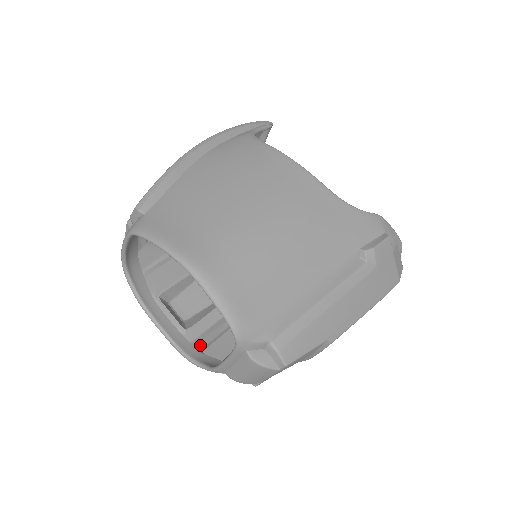
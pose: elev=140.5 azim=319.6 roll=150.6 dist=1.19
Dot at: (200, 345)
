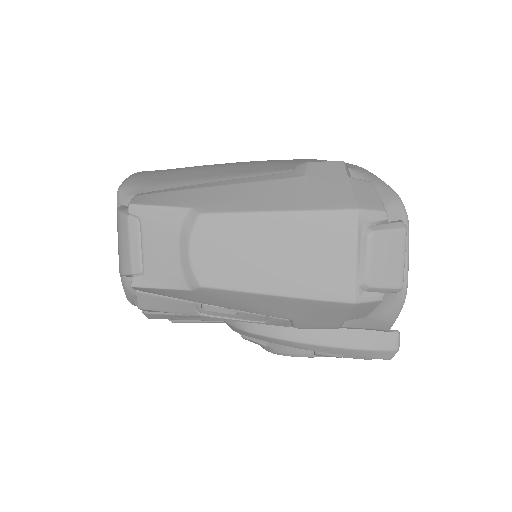
Dot at: occluded
